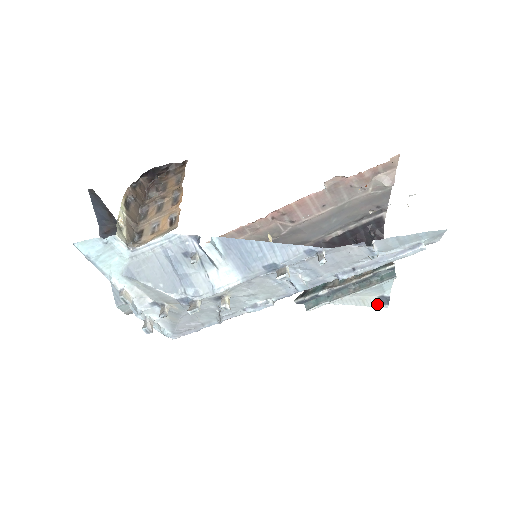
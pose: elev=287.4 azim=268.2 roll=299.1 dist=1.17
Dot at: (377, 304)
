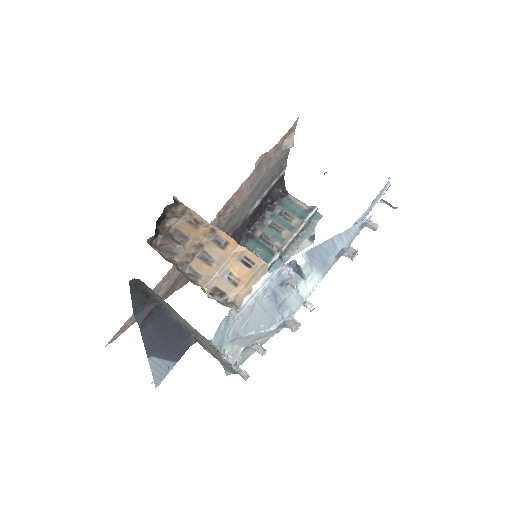
Dot at: (308, 244)
